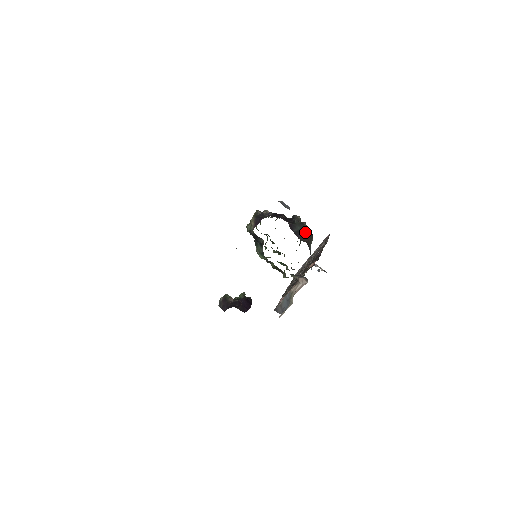
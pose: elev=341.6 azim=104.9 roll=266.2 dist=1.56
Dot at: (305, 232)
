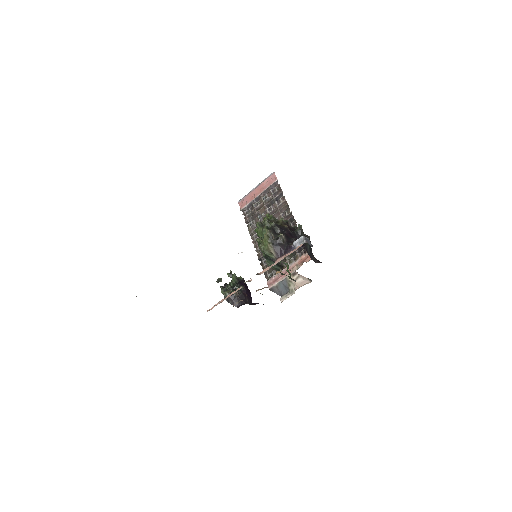
Dot at: occluded
